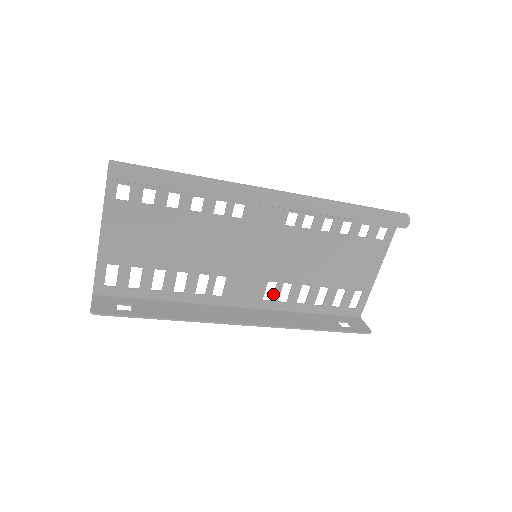
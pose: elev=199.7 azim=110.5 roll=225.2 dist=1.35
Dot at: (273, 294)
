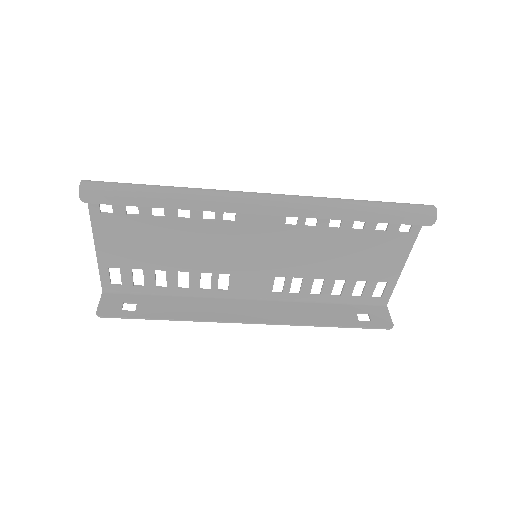
Dot at: (283, 287)
